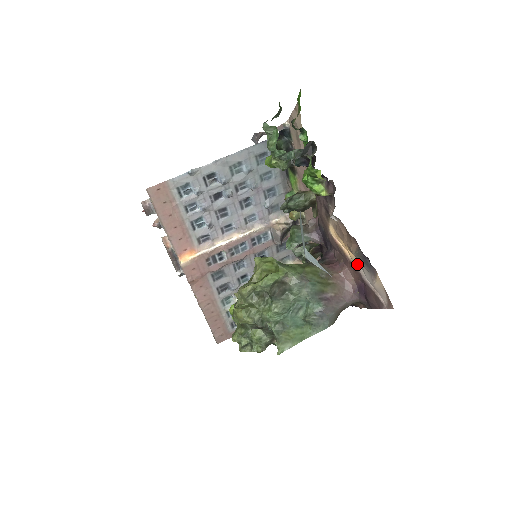
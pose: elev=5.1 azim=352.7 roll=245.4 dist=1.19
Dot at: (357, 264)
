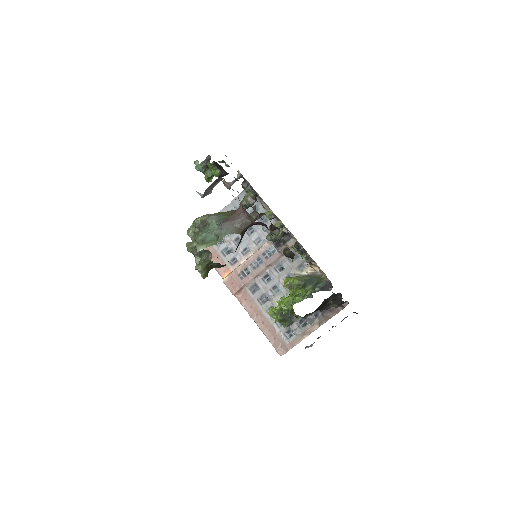
Dot at: occluded
